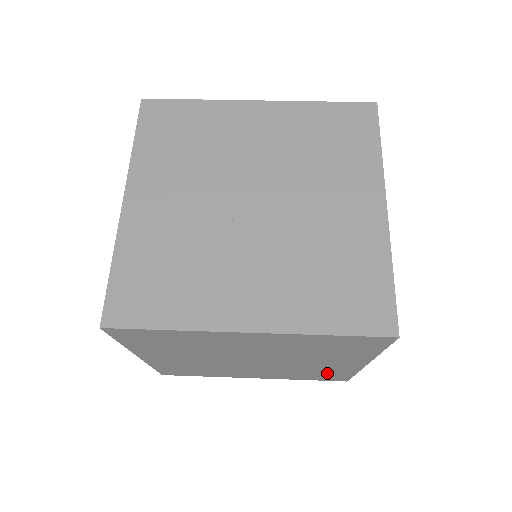
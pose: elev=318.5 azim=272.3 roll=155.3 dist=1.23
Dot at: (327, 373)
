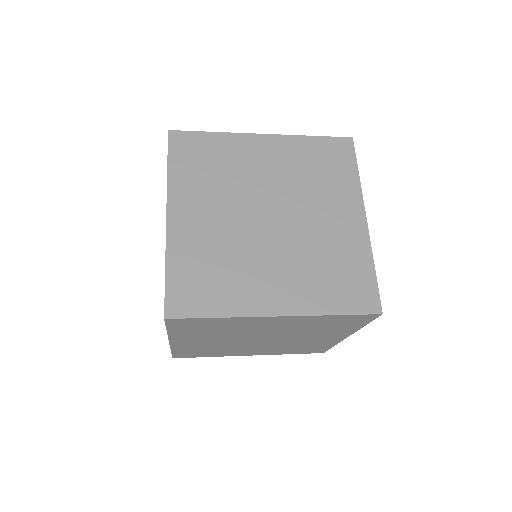
Dot at: (347, 267)
